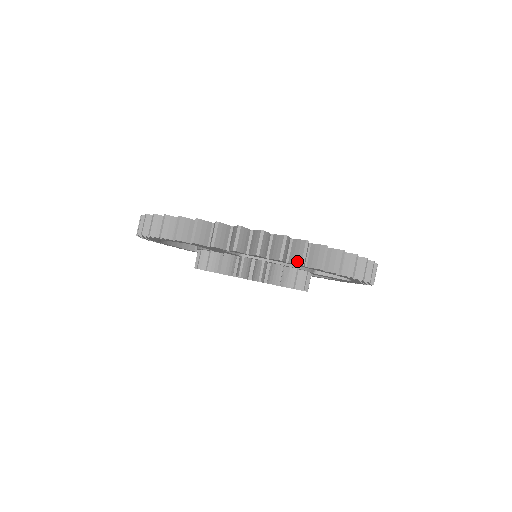
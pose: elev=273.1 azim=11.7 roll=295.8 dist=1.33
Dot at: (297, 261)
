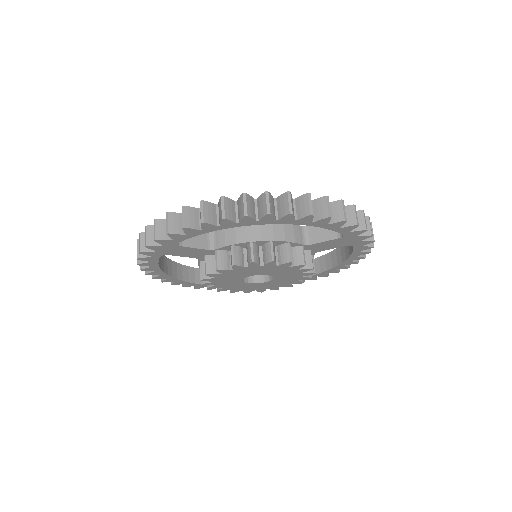
Dot at: (220, 218)
